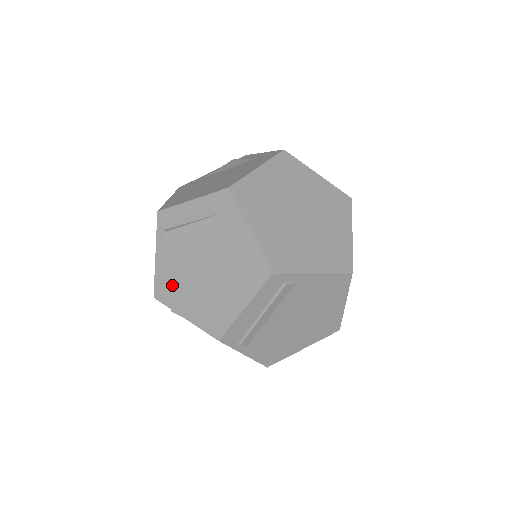
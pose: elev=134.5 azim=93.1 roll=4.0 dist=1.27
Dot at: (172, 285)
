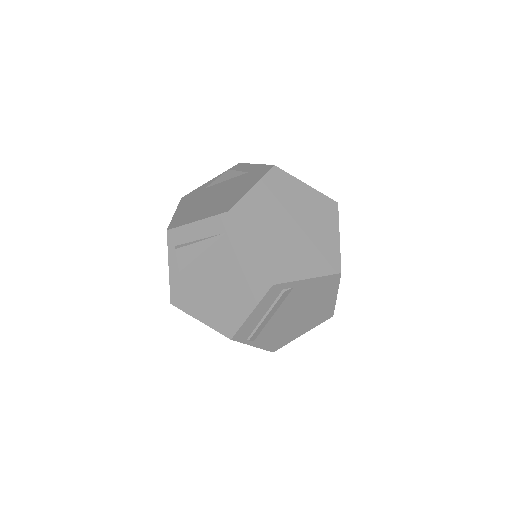
Dot at: (186, 293)
